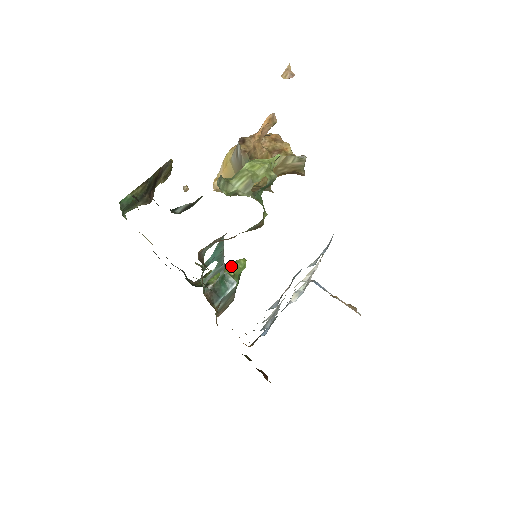
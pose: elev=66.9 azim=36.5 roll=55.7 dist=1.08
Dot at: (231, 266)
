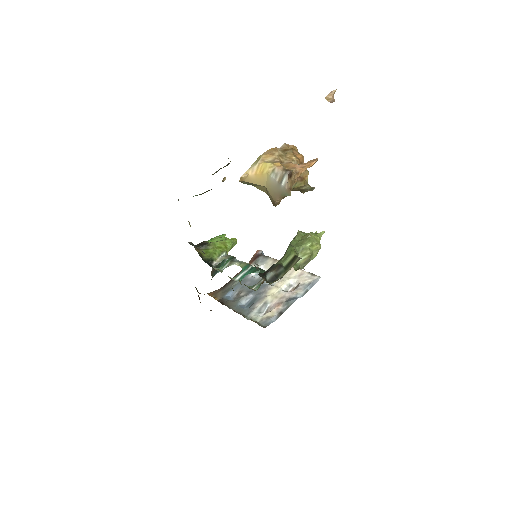
Dot at: (228, 246)
